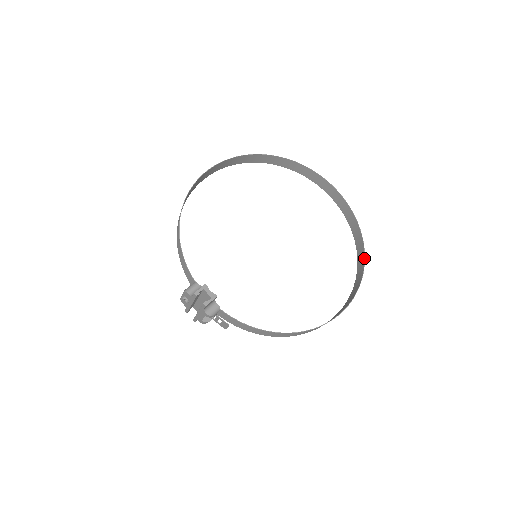
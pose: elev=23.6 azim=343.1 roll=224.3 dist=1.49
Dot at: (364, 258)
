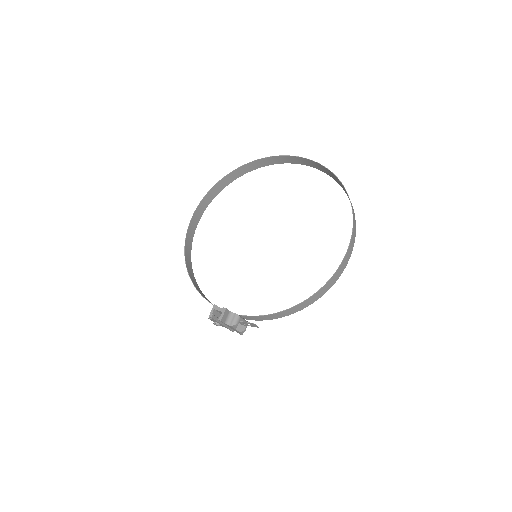
Dot at: (347, 194)
